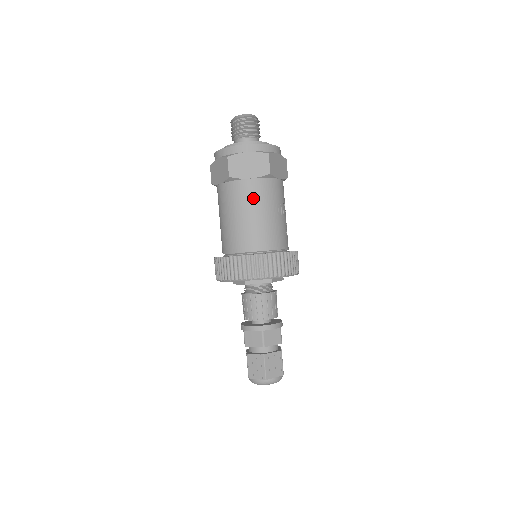
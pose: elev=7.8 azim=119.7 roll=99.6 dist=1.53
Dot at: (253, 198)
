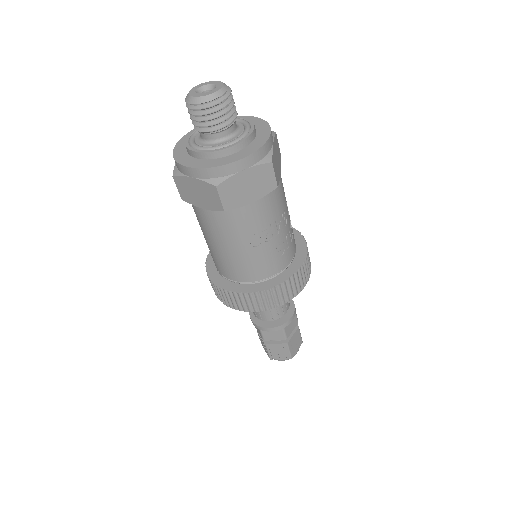
Dot at: (213, 230)
